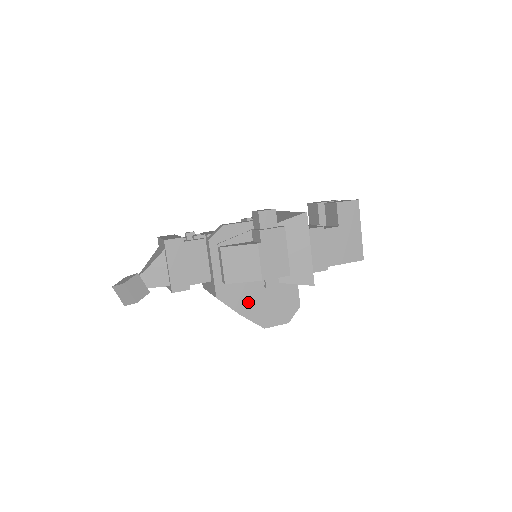
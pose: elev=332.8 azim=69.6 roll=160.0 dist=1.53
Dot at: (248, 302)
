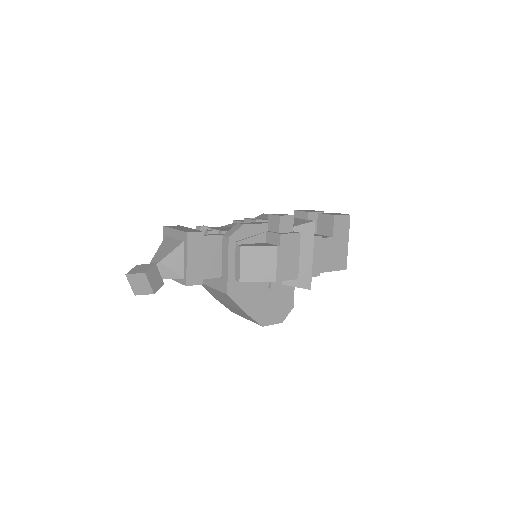
Dot at: (253, 300)
